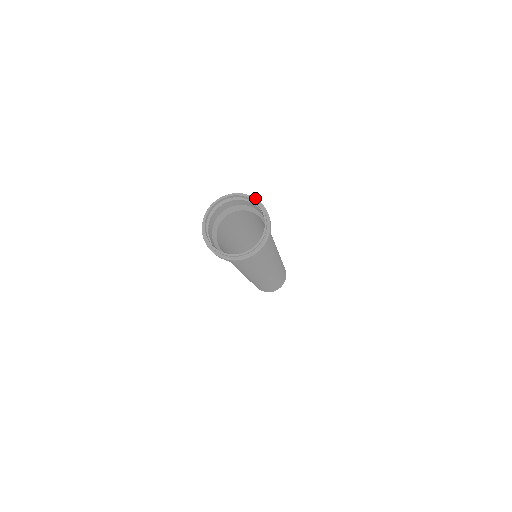
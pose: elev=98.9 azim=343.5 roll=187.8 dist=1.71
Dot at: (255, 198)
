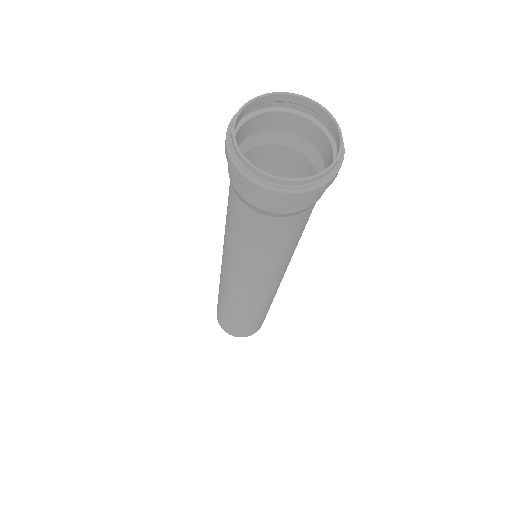
Dot at: occluded
